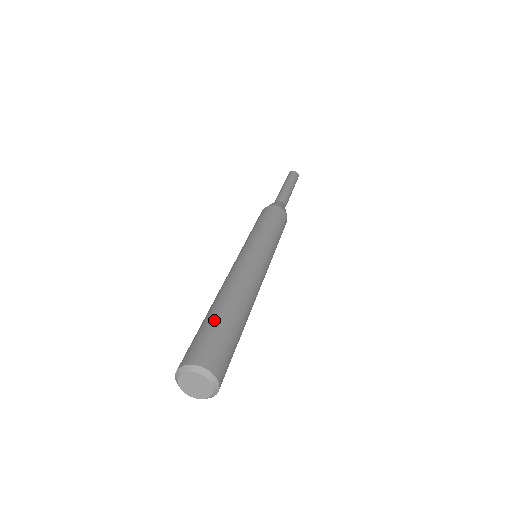
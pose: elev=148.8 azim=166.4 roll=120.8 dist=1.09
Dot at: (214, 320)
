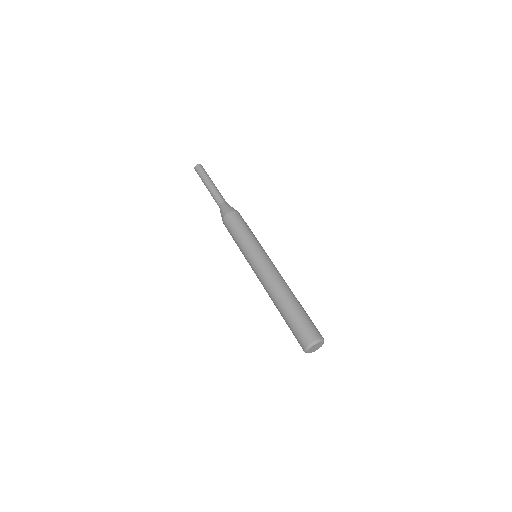
Dot at: (295, 314)
